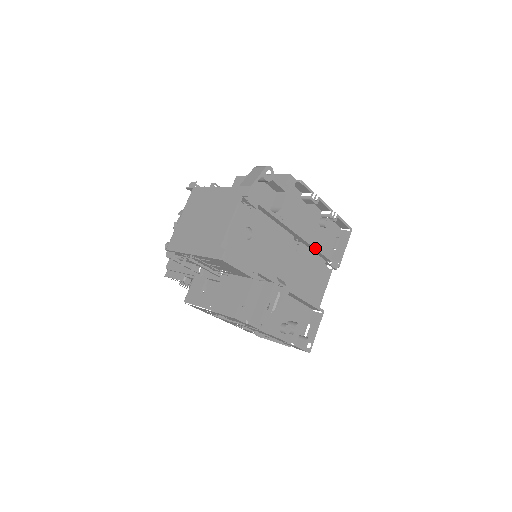
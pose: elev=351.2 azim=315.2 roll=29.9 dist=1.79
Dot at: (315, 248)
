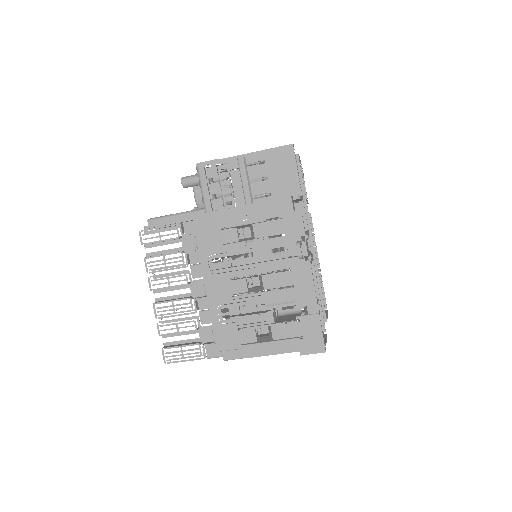
Dot at: (318, 270)
